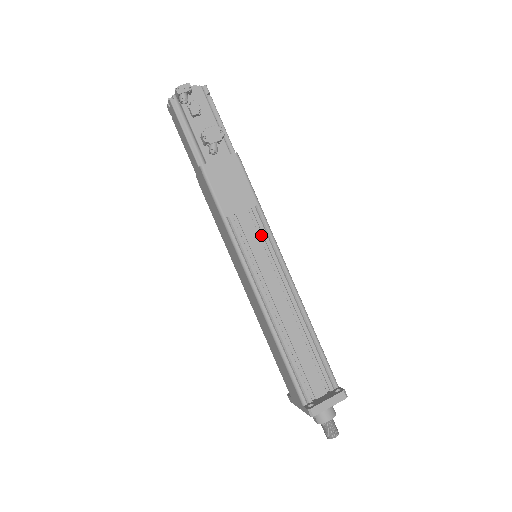
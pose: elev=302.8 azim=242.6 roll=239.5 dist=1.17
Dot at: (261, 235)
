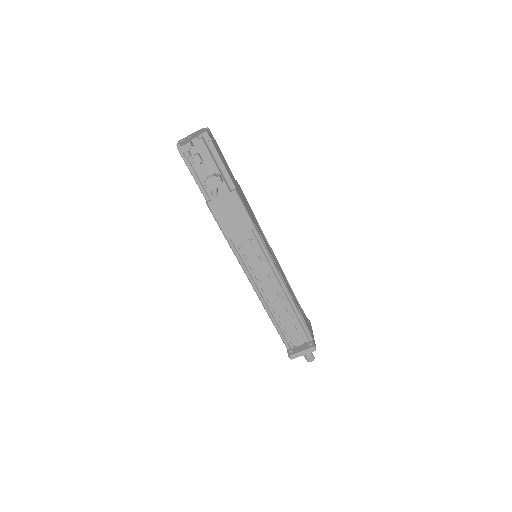
Dot at: (257, 249)
